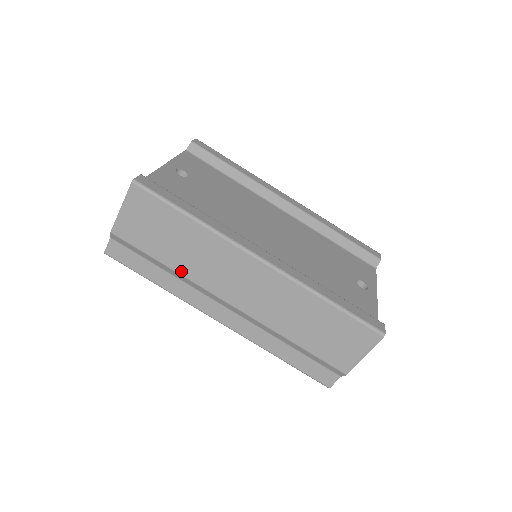
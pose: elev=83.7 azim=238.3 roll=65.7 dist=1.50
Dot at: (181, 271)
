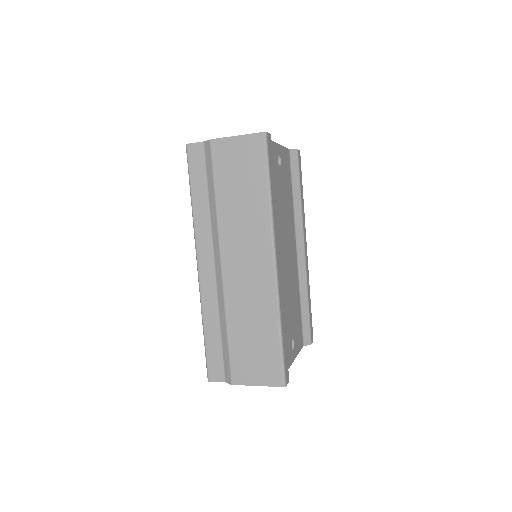
Dot at: (220, 212)
